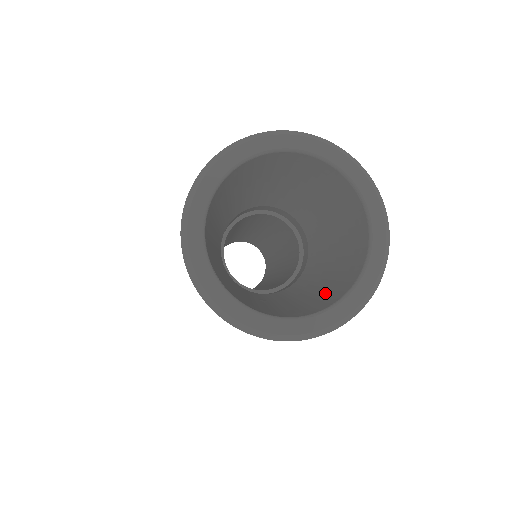
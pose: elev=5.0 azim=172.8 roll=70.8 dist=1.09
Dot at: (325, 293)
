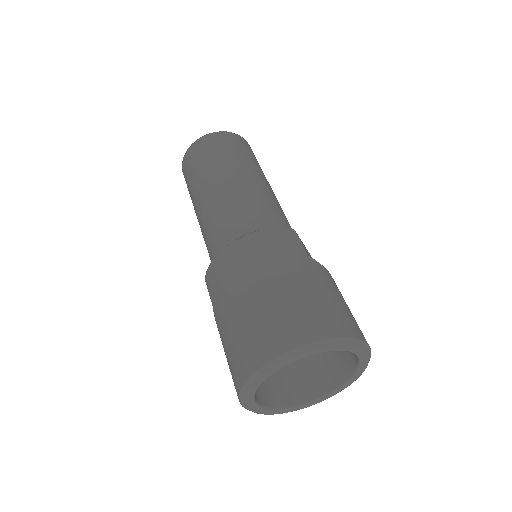
Dot at: occluded
